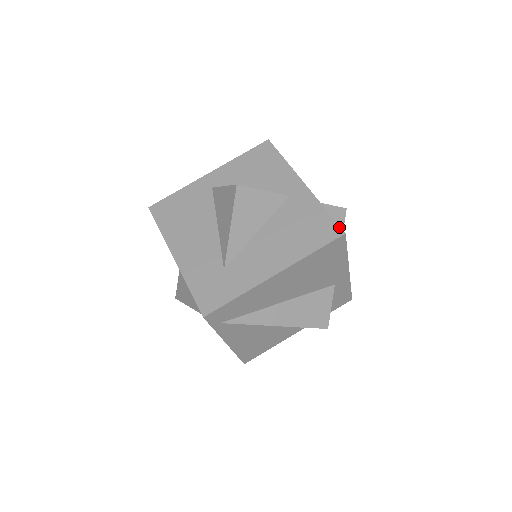
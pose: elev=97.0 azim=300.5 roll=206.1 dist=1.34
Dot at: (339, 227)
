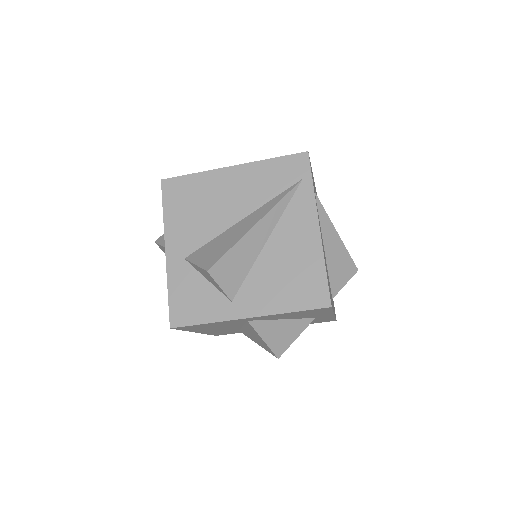
Dot at: (335, 320)
